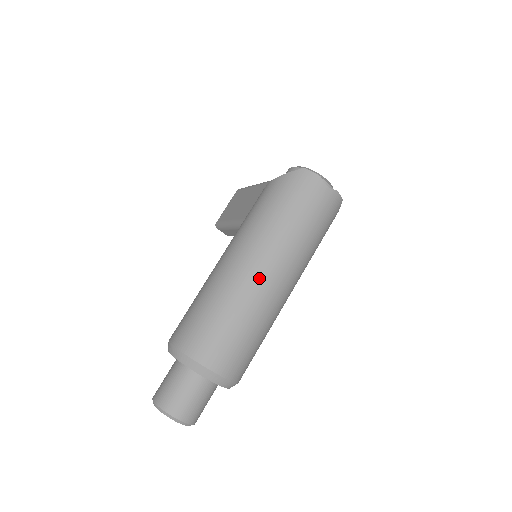
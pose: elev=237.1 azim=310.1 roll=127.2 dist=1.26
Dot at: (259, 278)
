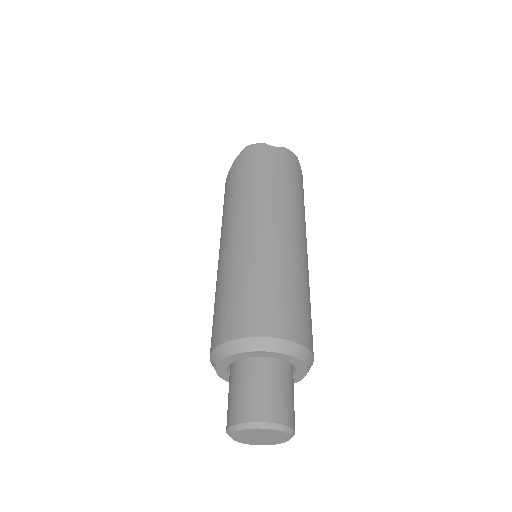
Dot at: (262, 234)
